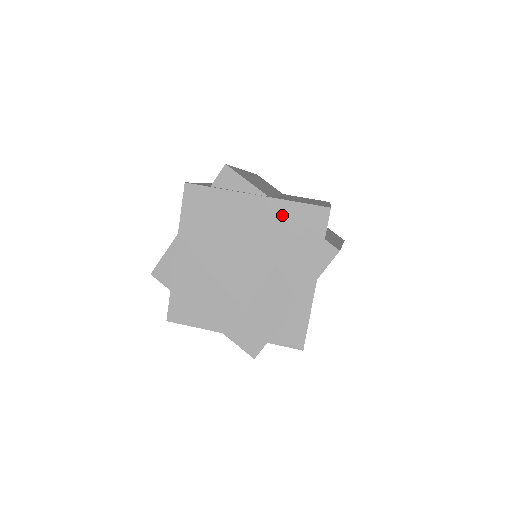
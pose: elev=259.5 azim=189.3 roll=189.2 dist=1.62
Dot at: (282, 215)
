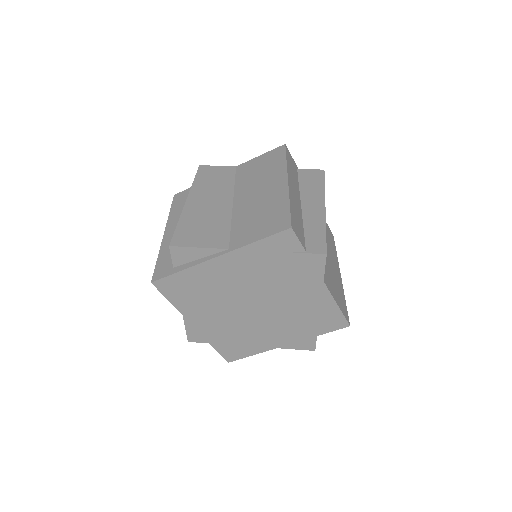
Dot at: (253, 257)
